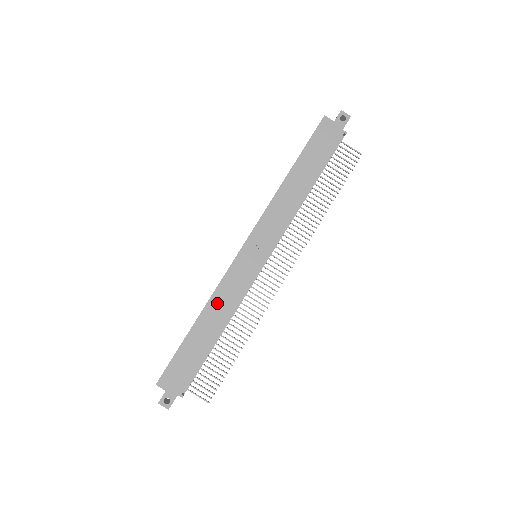
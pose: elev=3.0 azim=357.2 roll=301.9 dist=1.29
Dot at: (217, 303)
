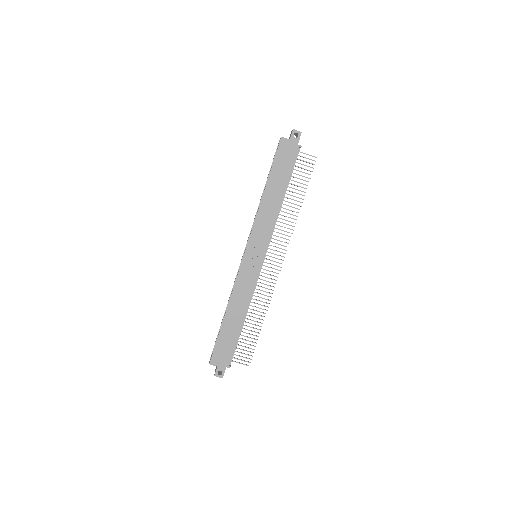
Dot at: (237, 298)
